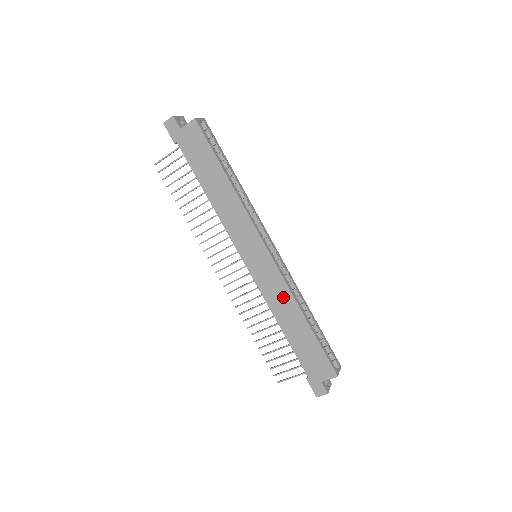
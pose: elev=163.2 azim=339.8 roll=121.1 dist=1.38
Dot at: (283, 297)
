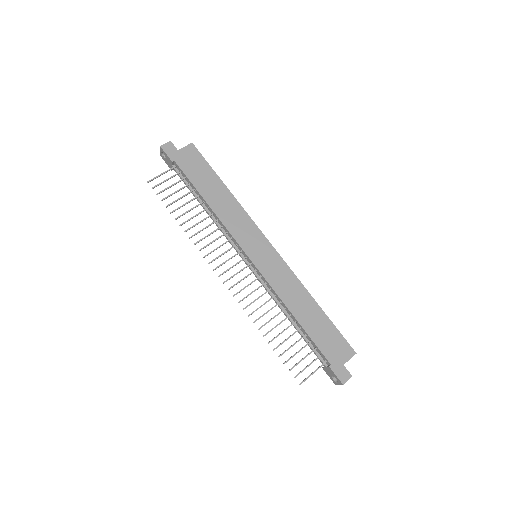
Dot at: (292, 285)
